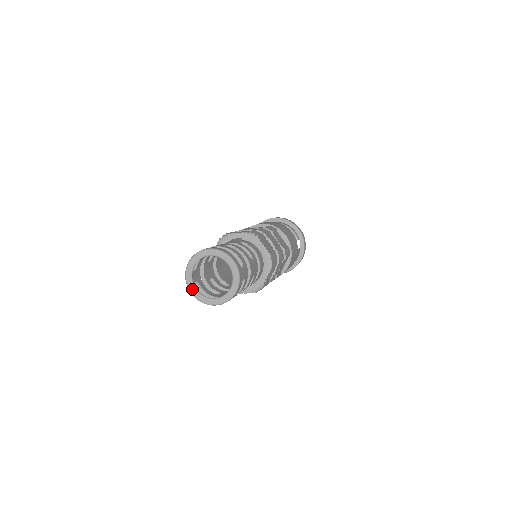
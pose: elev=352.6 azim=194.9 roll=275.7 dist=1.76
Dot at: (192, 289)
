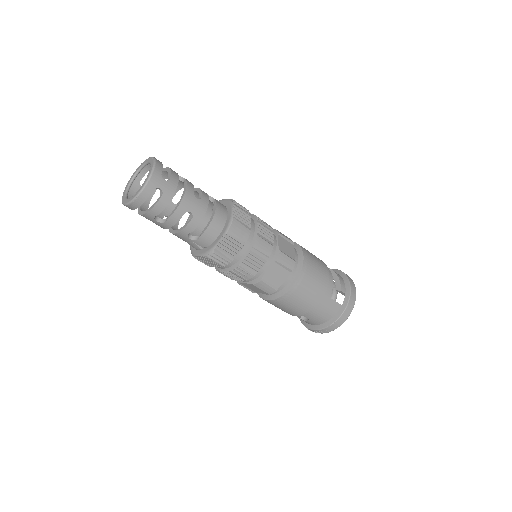
Dot at: (124, 192)
